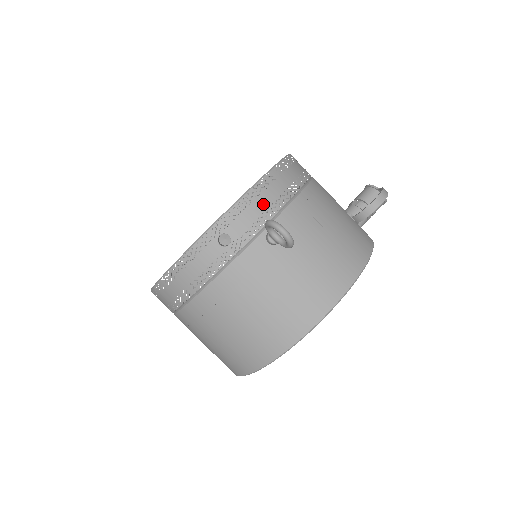
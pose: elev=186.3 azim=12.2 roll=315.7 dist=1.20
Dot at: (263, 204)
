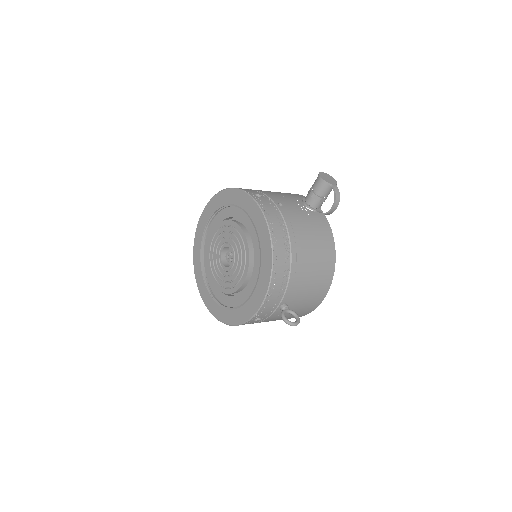
Dot at: (274, 300)
